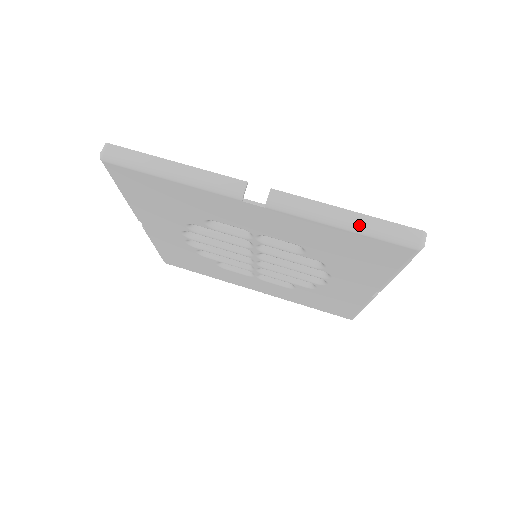
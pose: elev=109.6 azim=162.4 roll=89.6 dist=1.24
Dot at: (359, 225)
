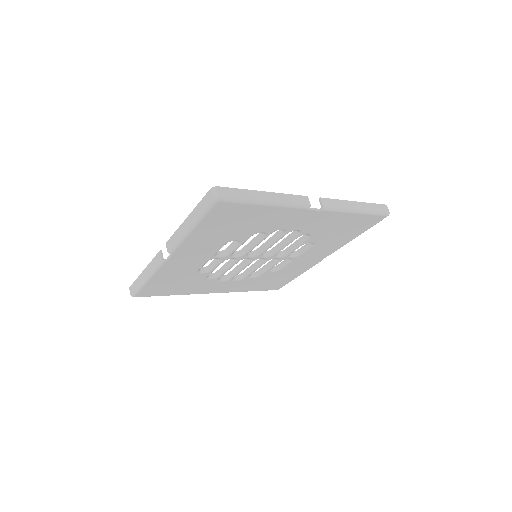
Dot at: (193, 221)
